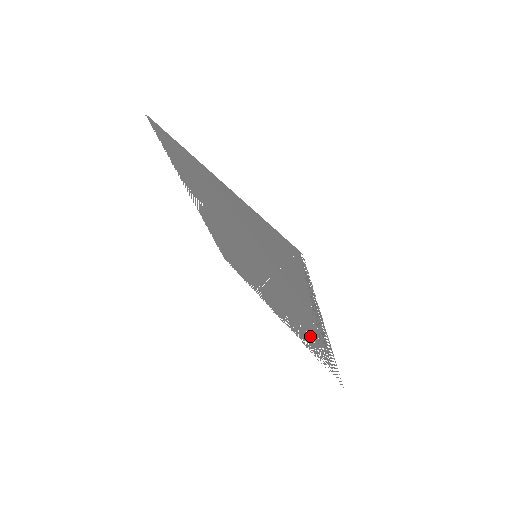
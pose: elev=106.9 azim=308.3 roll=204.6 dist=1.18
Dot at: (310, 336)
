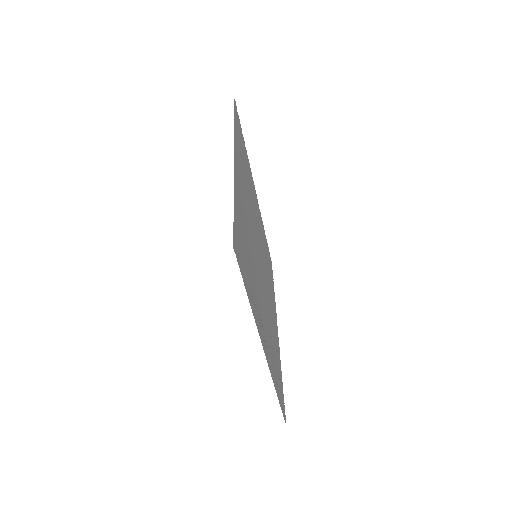
Dot at: (273, 355)
